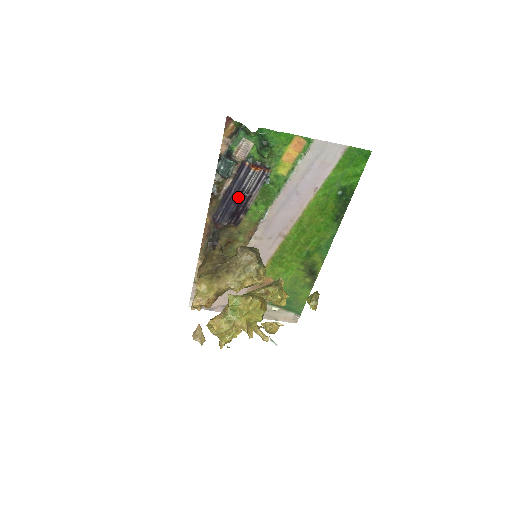
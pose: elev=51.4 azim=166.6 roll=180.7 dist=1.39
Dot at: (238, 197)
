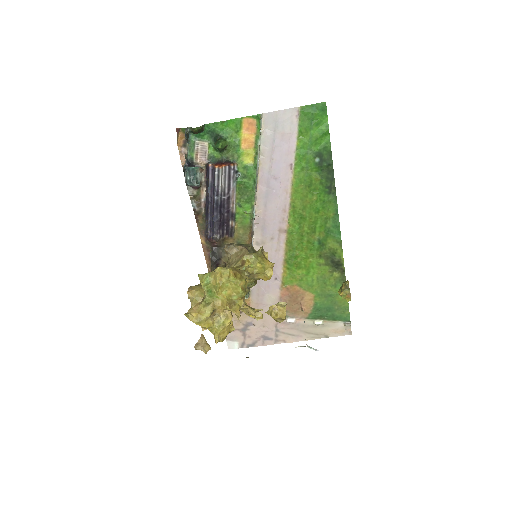
Dot at: (216, 202)
